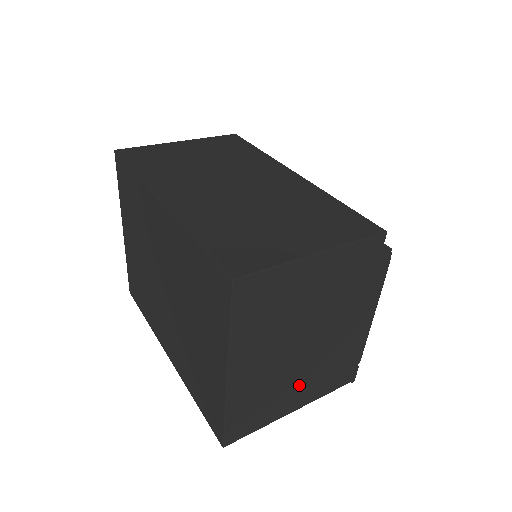
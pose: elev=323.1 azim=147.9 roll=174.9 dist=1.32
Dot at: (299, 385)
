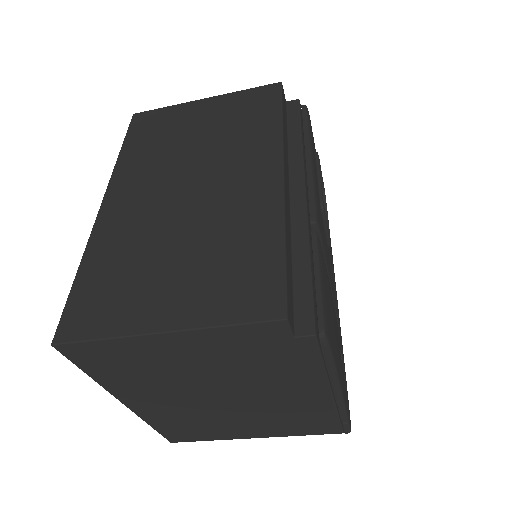
Dot at: (243, 423)
